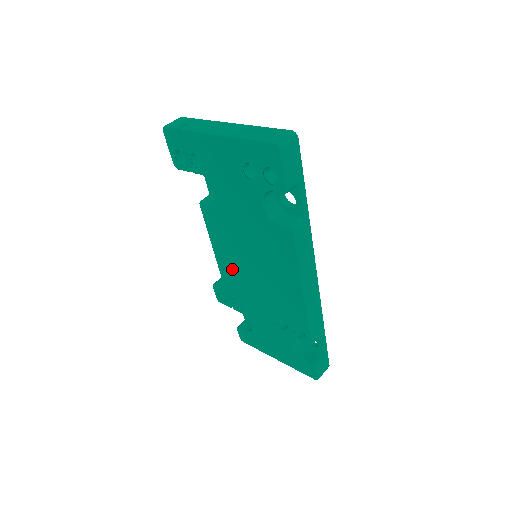
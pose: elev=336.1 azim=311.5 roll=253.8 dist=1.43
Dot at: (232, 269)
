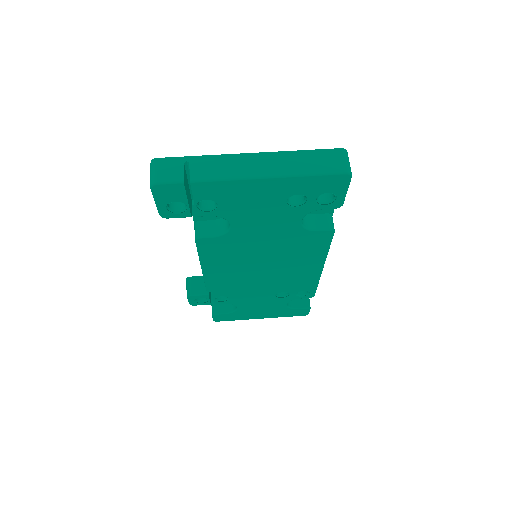
Dot at: (228, 277)
